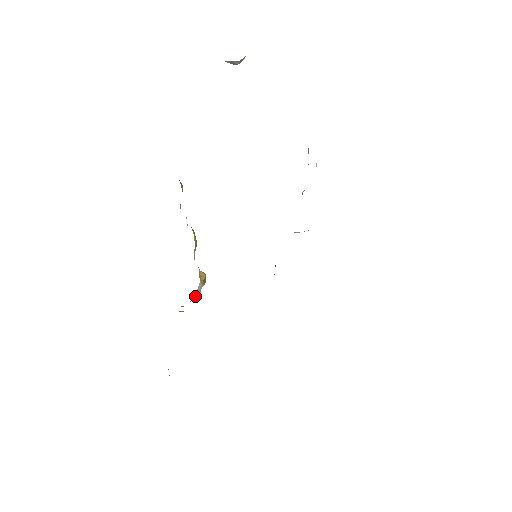
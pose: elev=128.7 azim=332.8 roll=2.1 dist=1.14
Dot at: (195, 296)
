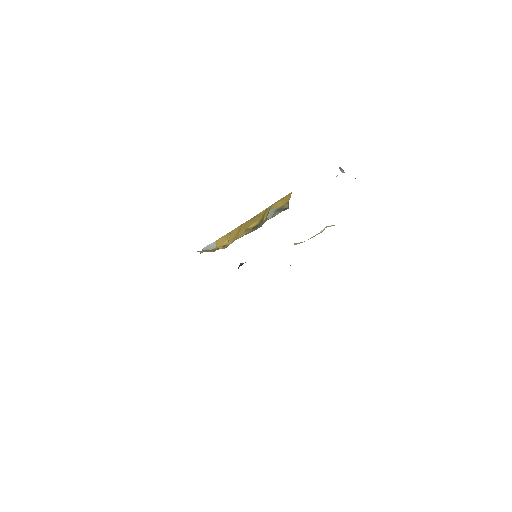
Dot at: (204, 247)
